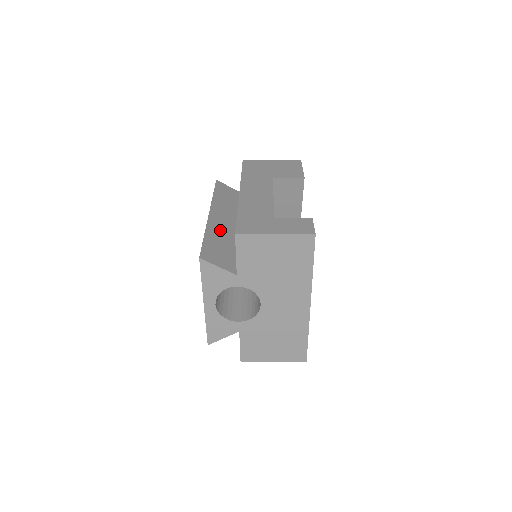
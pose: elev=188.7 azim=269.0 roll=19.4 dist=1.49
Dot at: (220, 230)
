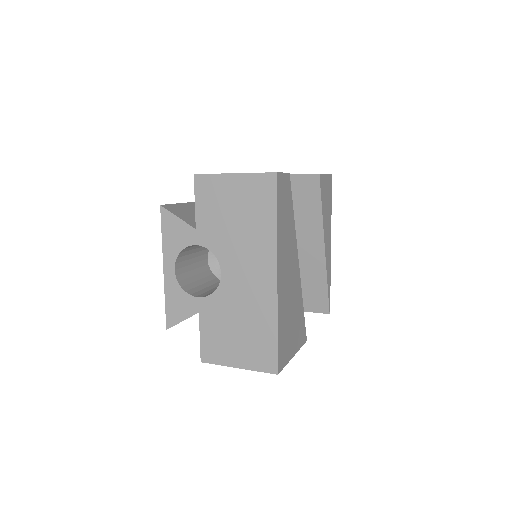
Dot at: occluded
